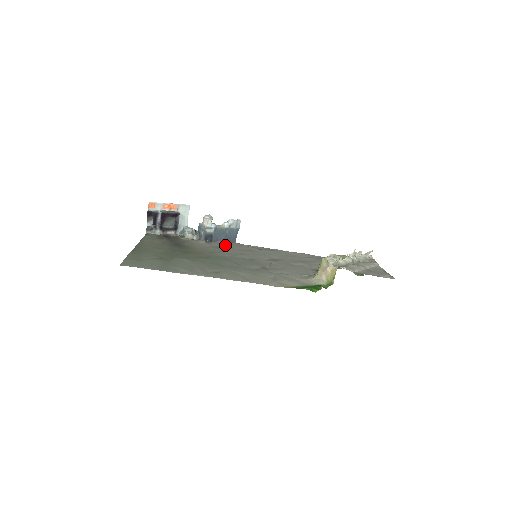
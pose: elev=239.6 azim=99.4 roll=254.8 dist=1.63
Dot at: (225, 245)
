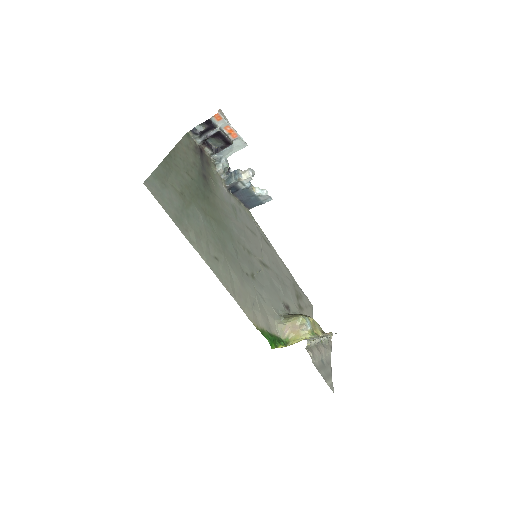
Dot at: (240, 208)
